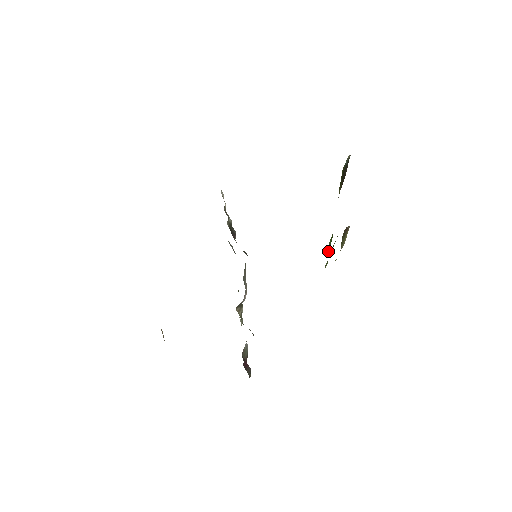
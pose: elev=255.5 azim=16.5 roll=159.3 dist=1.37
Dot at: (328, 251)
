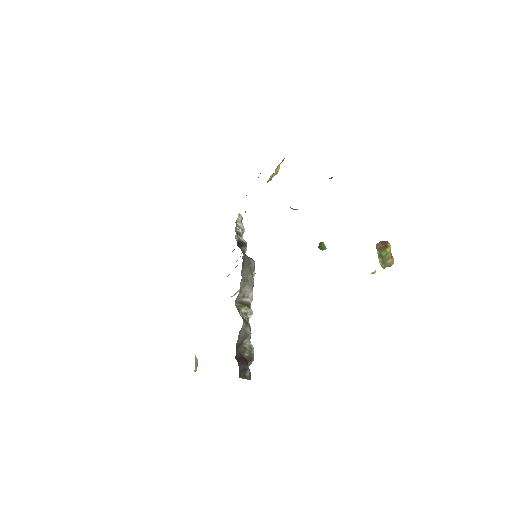
Dot at: occluded
